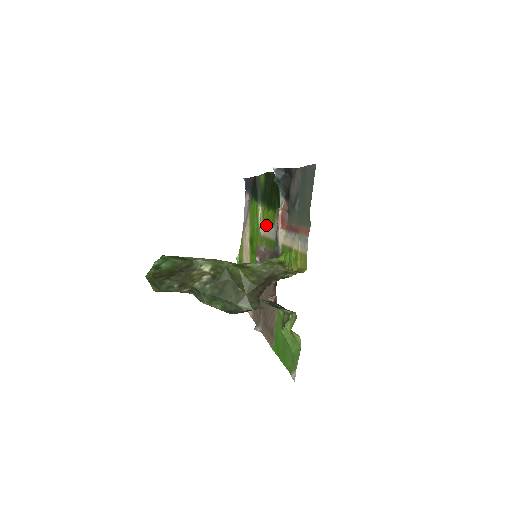
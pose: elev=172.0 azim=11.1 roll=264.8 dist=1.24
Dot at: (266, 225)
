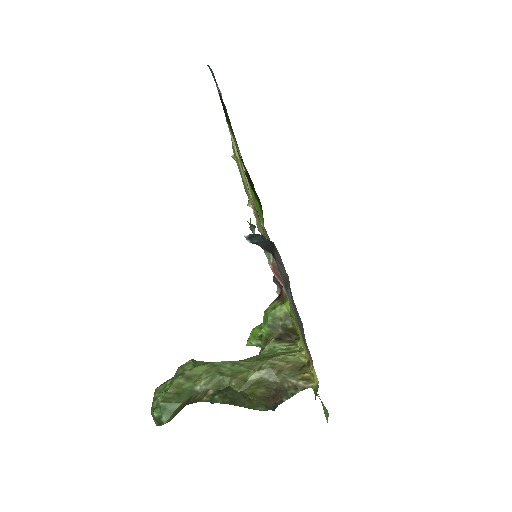
Dot at: occluded
